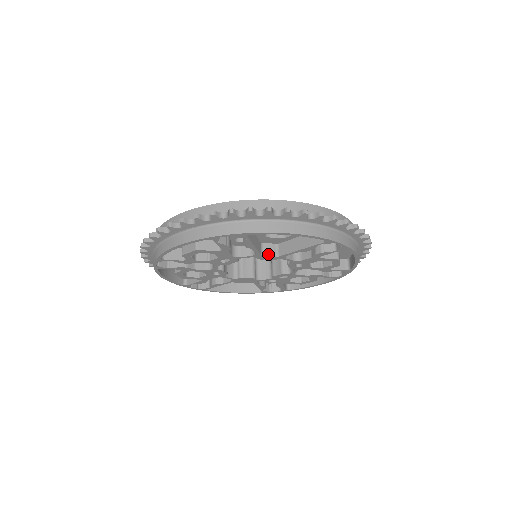
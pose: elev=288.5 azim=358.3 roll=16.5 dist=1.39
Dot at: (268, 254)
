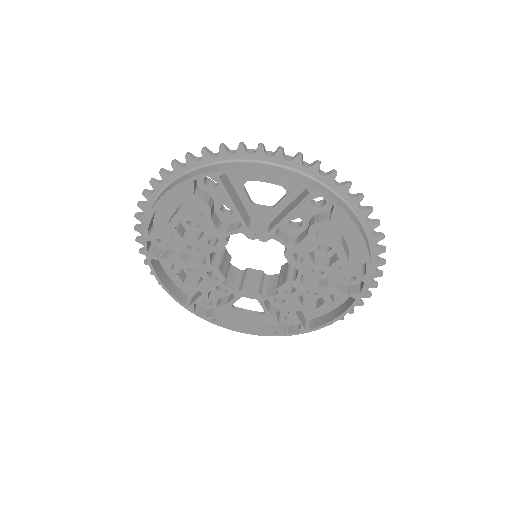
Dot at: (257, 229)
